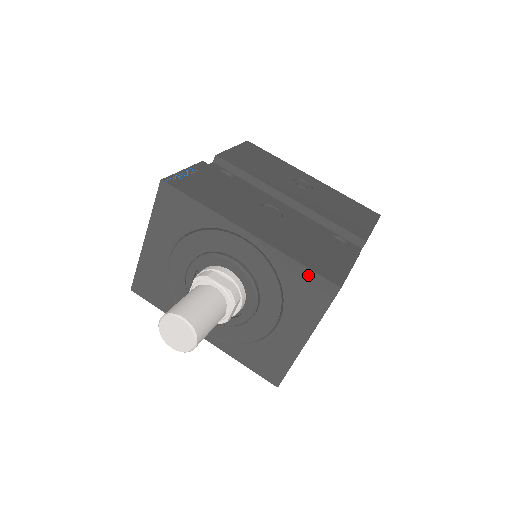
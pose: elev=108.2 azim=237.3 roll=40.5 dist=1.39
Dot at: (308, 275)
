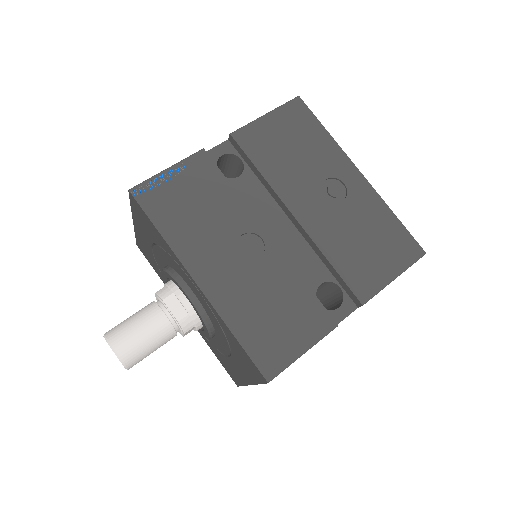
Dot at: (244, 352)
